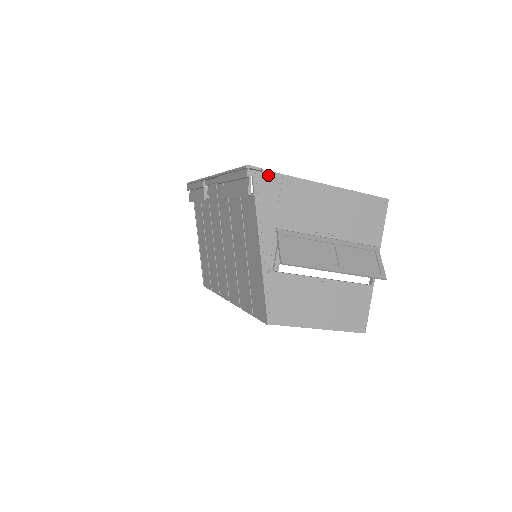
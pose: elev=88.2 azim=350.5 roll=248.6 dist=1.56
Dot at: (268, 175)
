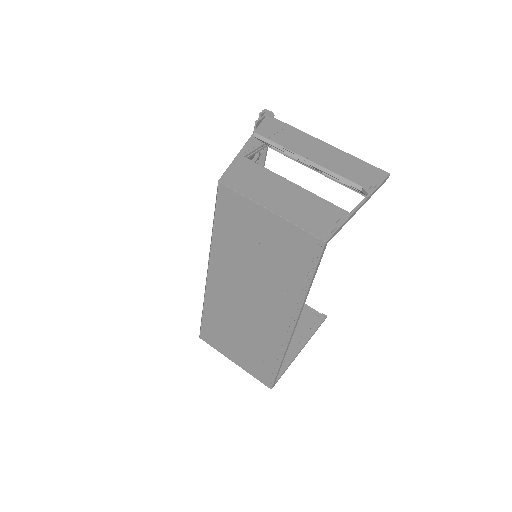
Dot at: (278, 121)
